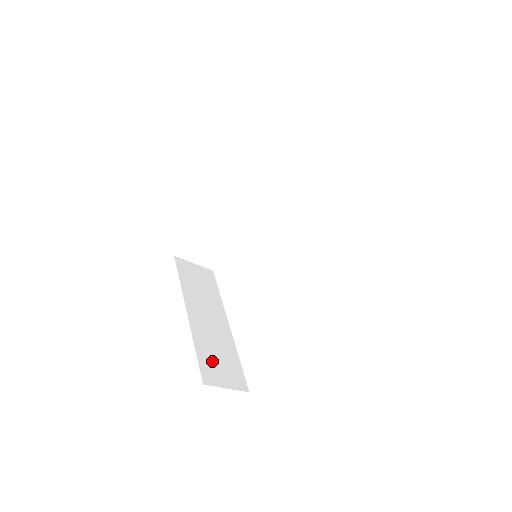
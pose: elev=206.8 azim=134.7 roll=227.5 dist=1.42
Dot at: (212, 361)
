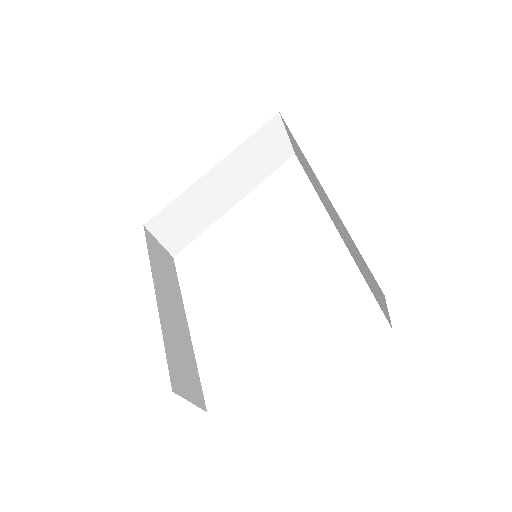
Dot at: (178, 364)
